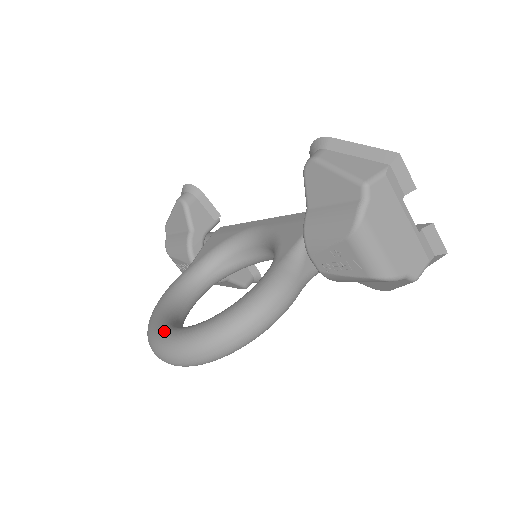
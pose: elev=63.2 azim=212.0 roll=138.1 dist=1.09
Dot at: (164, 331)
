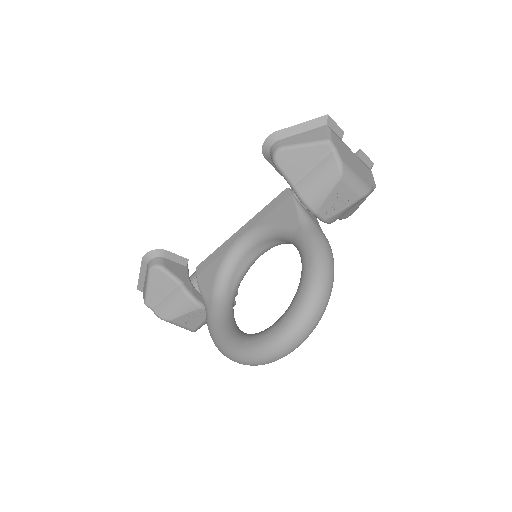
Dot at: (265, 336)
